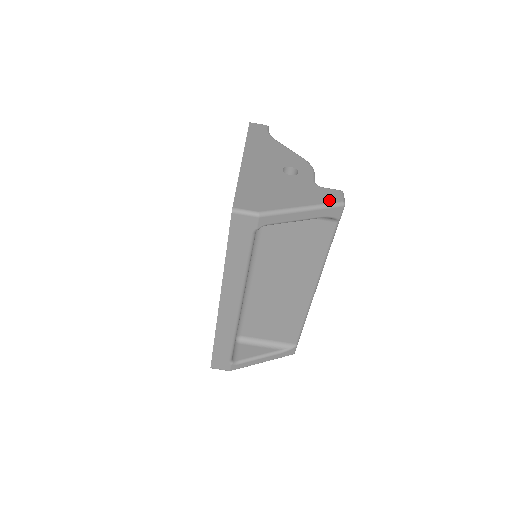
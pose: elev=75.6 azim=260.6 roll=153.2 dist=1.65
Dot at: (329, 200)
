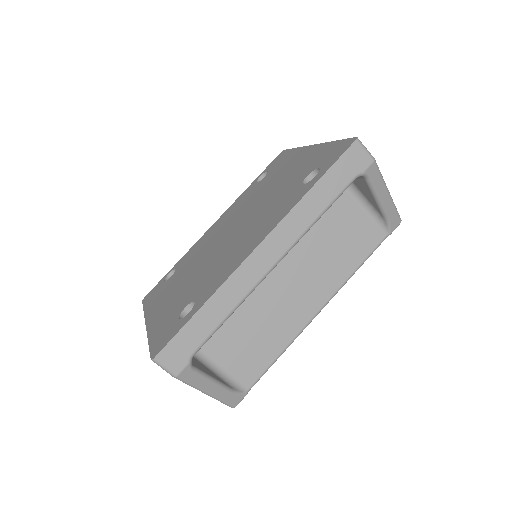
Dot at: occluded
